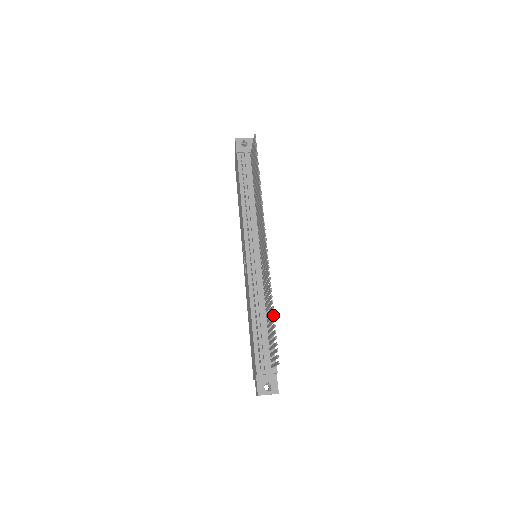
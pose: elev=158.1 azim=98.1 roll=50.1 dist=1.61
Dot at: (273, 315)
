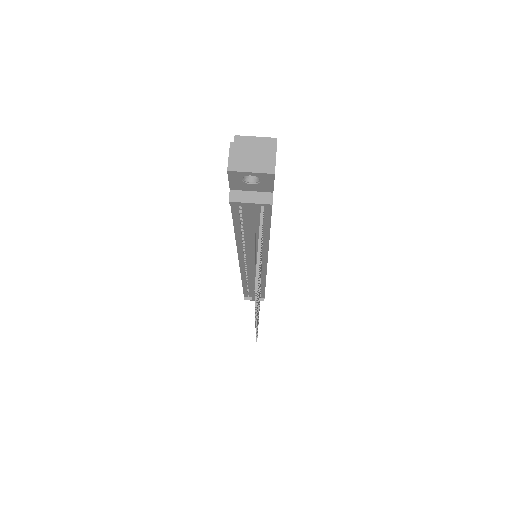
Dot at: occluded
